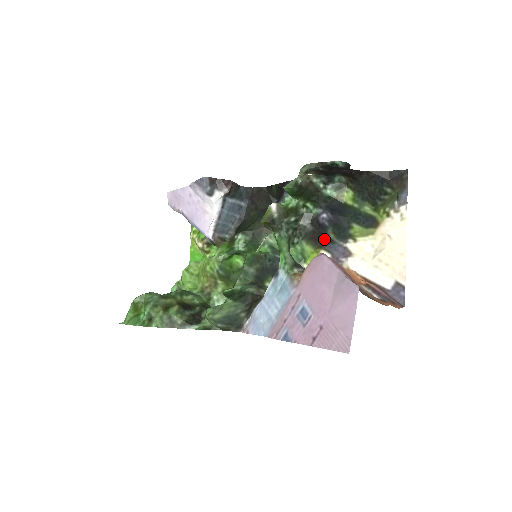
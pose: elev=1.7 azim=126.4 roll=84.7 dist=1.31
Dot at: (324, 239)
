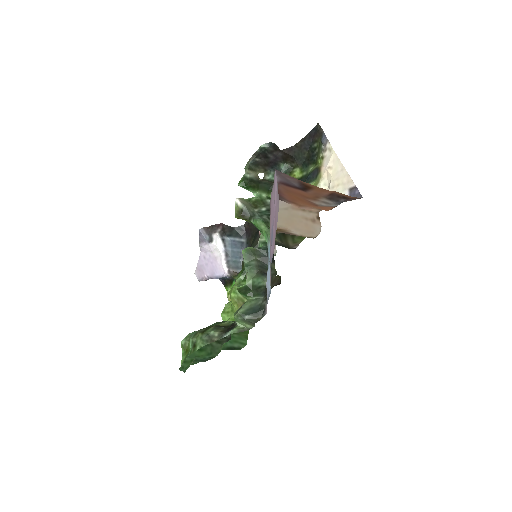
Dot at: occluded
